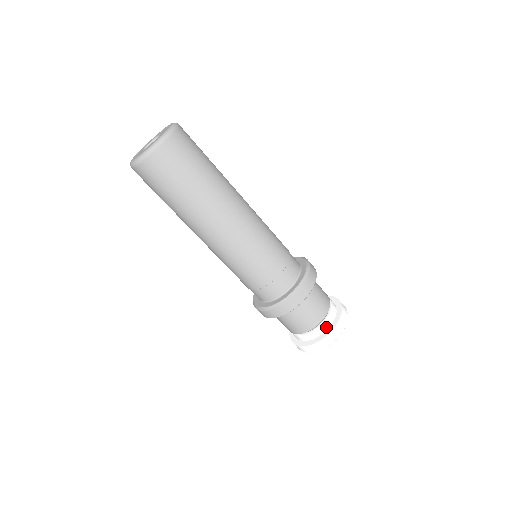
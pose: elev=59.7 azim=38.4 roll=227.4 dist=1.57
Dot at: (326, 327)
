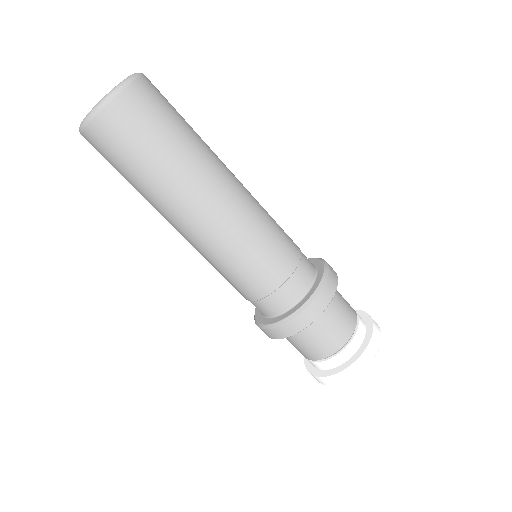
Dot at: (363, 323)
